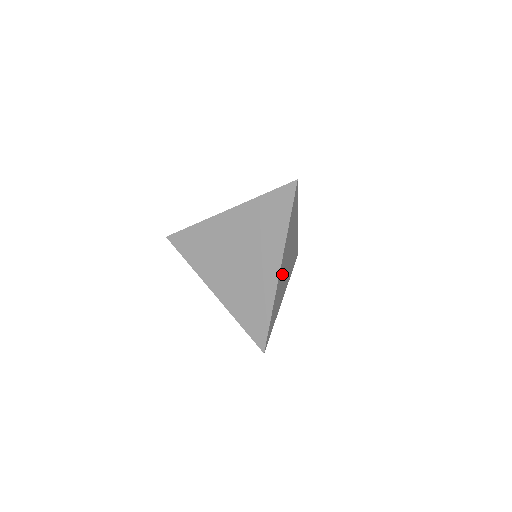
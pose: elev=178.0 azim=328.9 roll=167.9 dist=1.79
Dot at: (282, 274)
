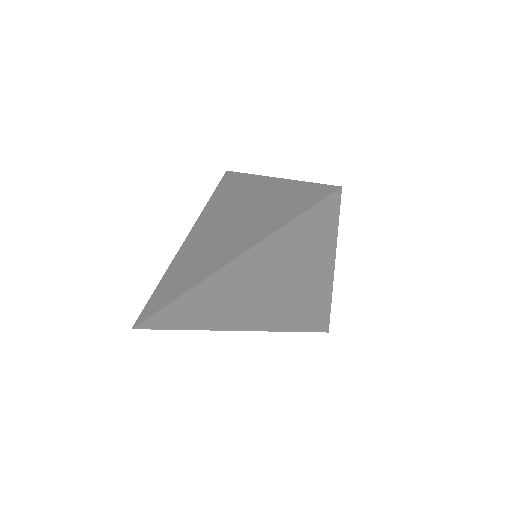
Dot at: occluded
